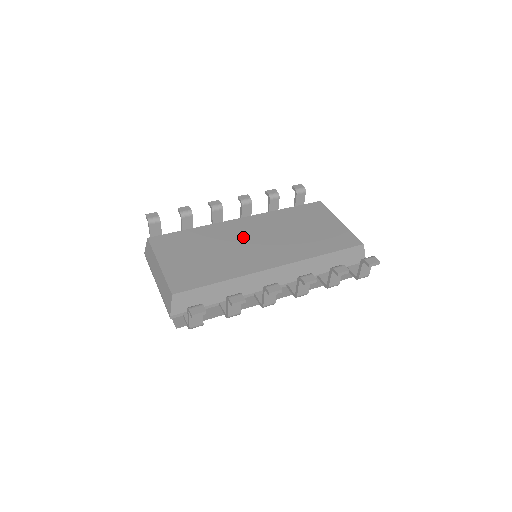
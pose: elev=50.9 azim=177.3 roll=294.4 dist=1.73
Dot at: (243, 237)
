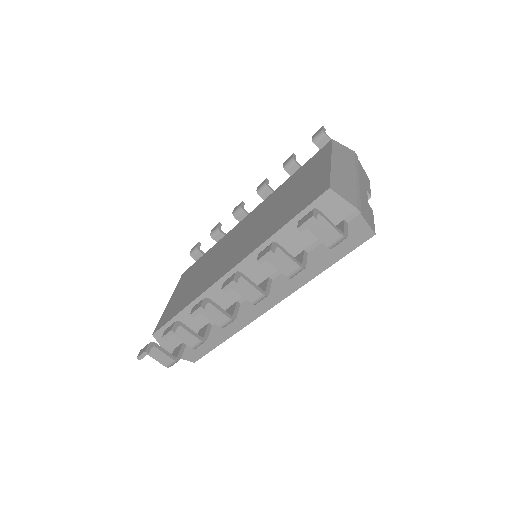
Dot at: (232, 241)
